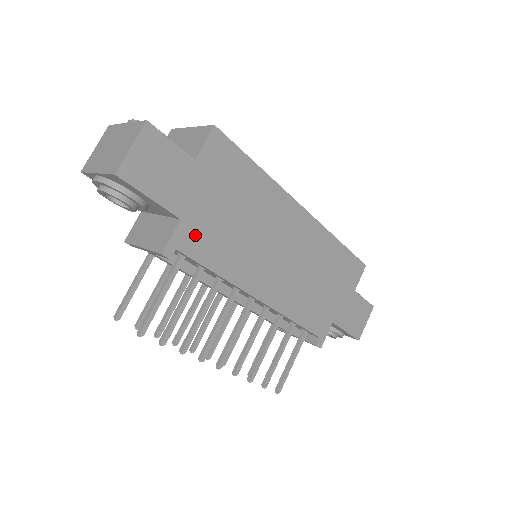
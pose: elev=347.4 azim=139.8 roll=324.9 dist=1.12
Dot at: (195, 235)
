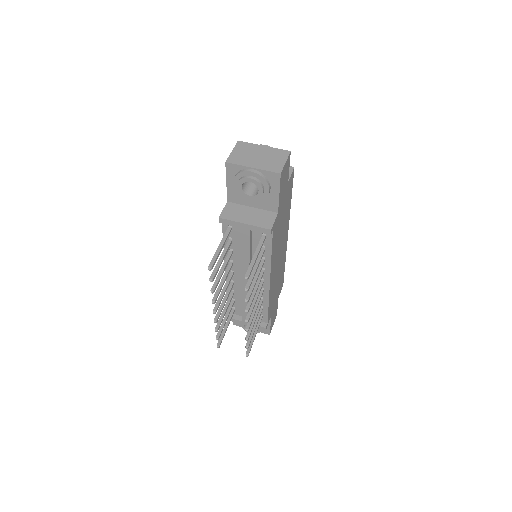
Dot at: (276, 226)
